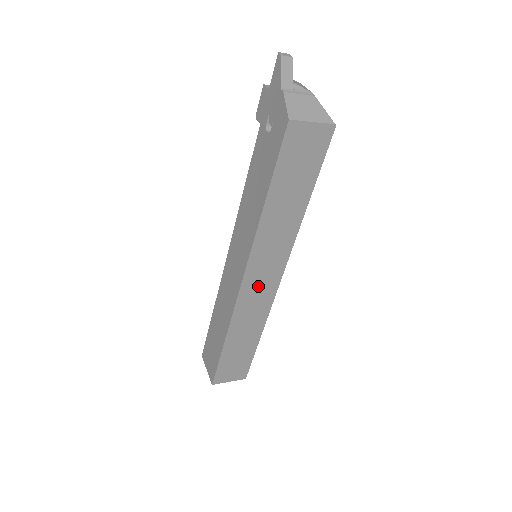
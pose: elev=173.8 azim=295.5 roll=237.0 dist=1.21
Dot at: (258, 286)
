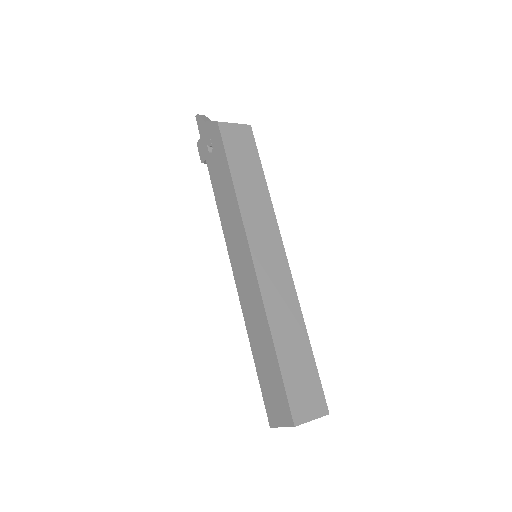
Dot at: (270, 267)
